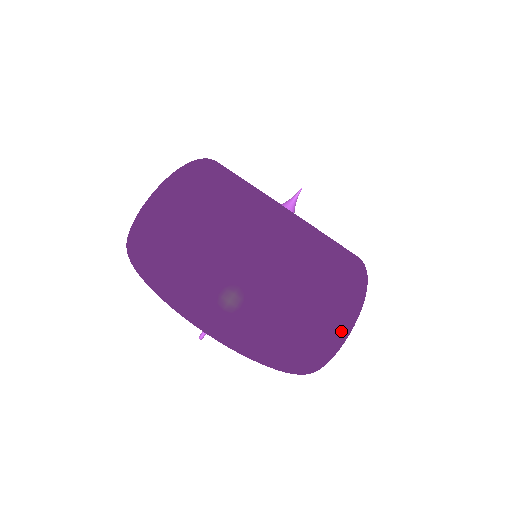
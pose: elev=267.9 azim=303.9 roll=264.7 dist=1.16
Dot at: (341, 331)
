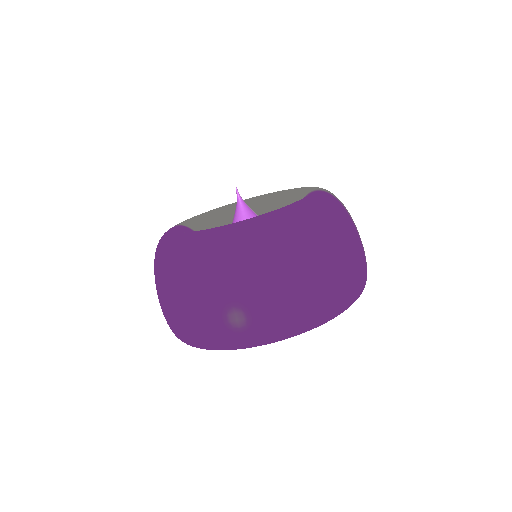
Dot at: (337, 261)
